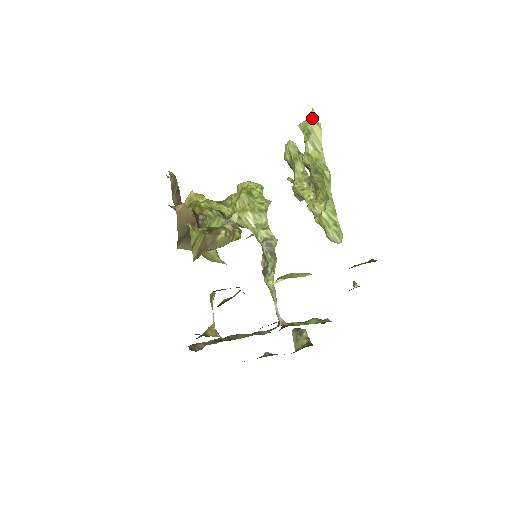
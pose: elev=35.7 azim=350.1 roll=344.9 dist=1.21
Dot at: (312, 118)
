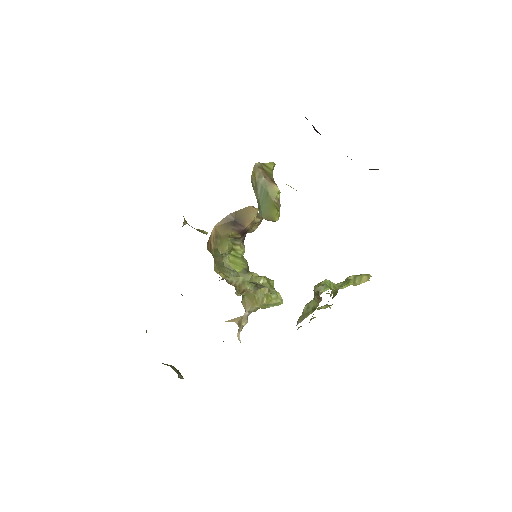
Dot at: (367, 275)
